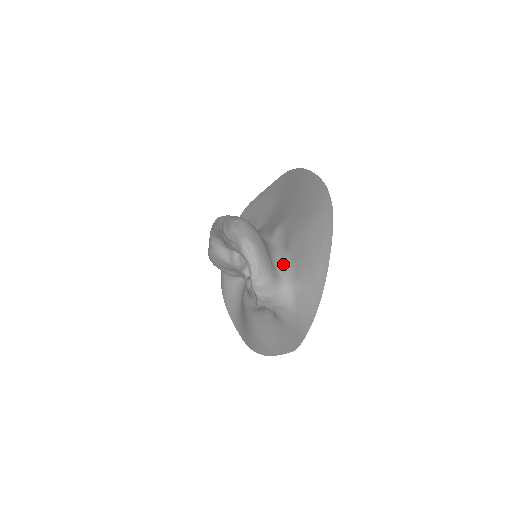
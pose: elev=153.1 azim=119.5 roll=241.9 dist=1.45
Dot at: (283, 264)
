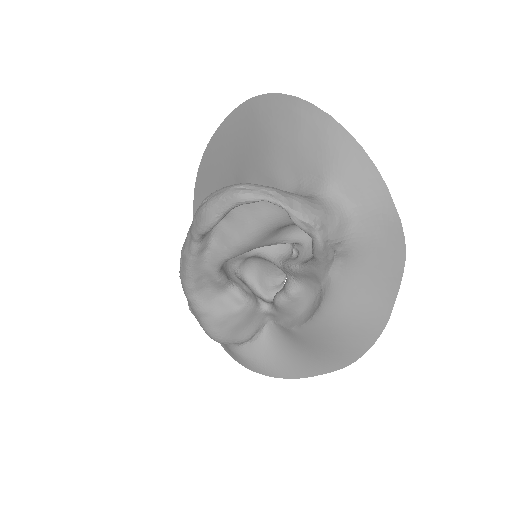
Dot at: occluded
